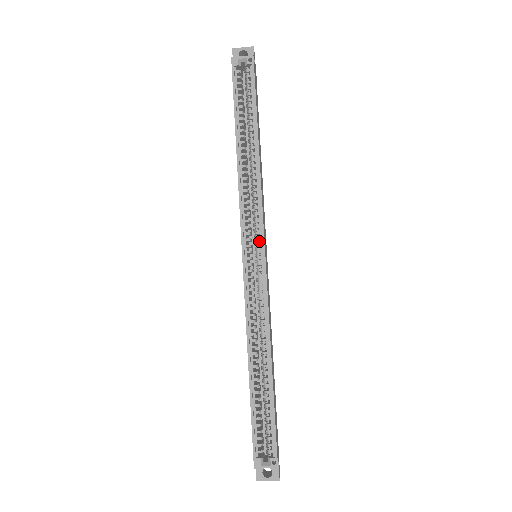
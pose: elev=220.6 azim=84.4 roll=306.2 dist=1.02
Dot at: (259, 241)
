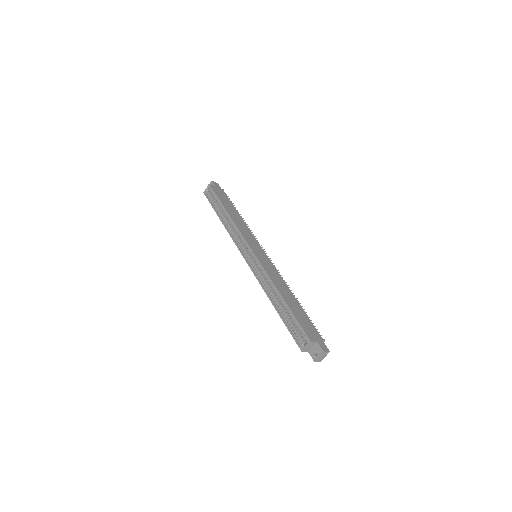
Dot at: occluded
